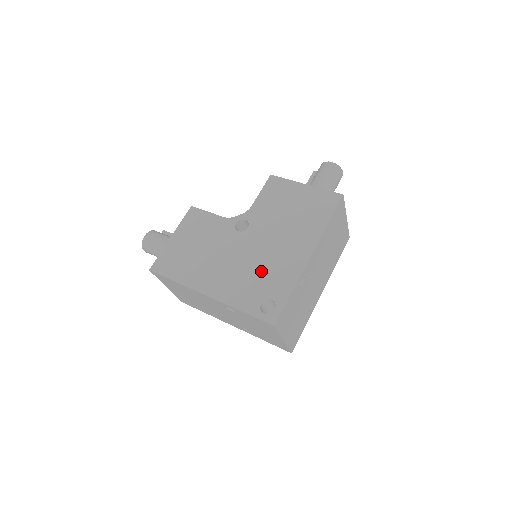
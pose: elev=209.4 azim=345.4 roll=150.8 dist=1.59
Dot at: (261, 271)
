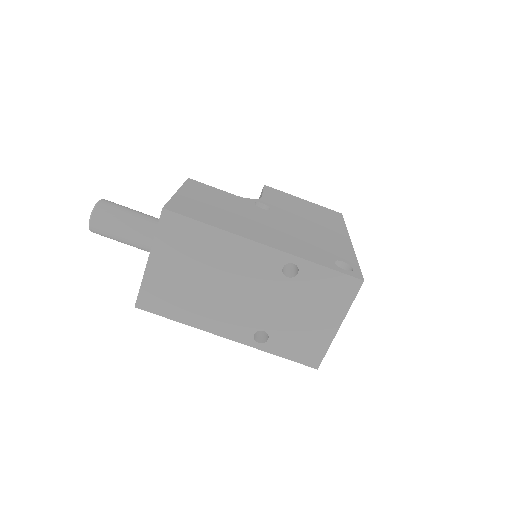
Dot at: (312, 240)
